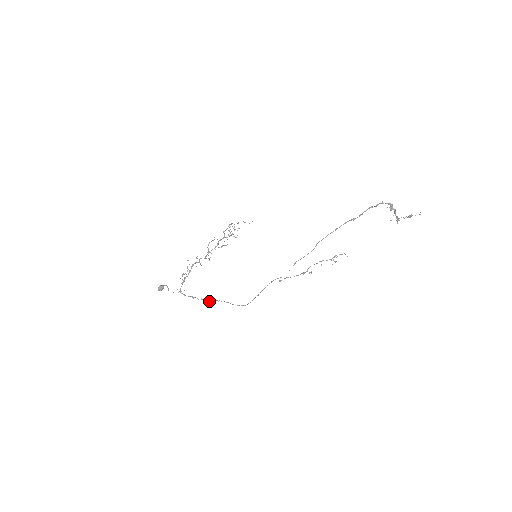
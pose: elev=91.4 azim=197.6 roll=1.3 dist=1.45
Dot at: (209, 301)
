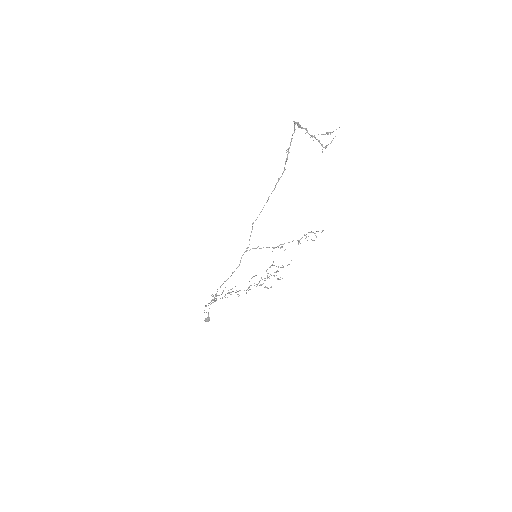
Dot at: occluded
